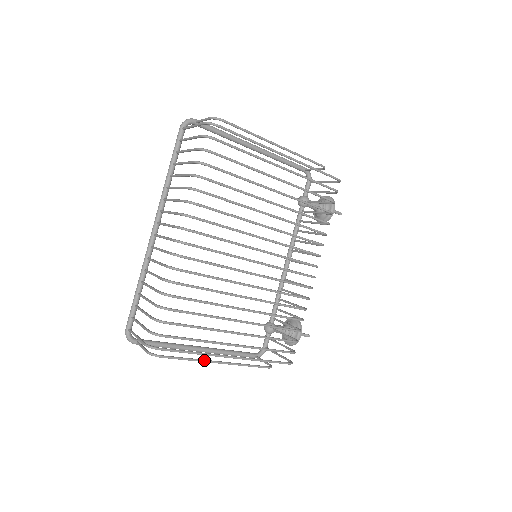
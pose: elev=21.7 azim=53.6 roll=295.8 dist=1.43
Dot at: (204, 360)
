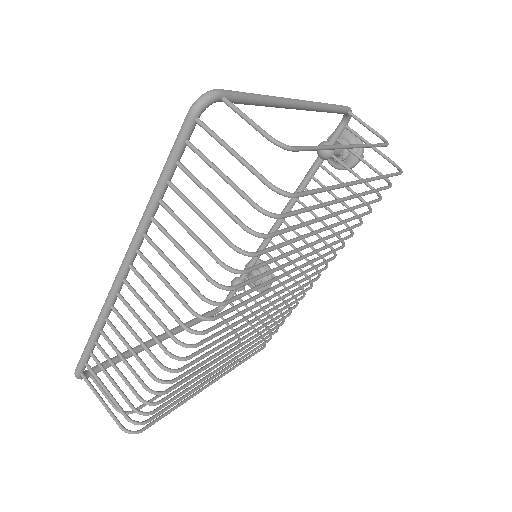
Dot at: occluded
